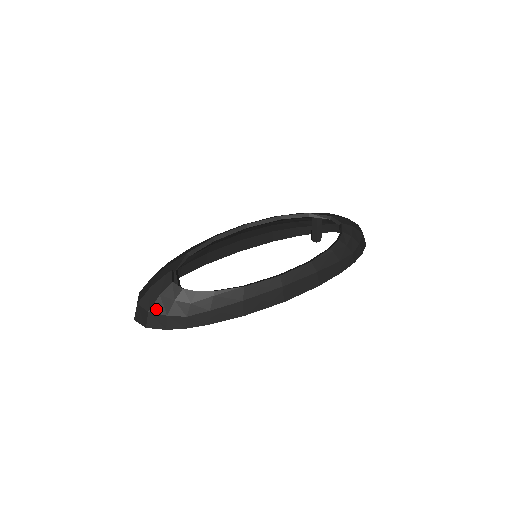
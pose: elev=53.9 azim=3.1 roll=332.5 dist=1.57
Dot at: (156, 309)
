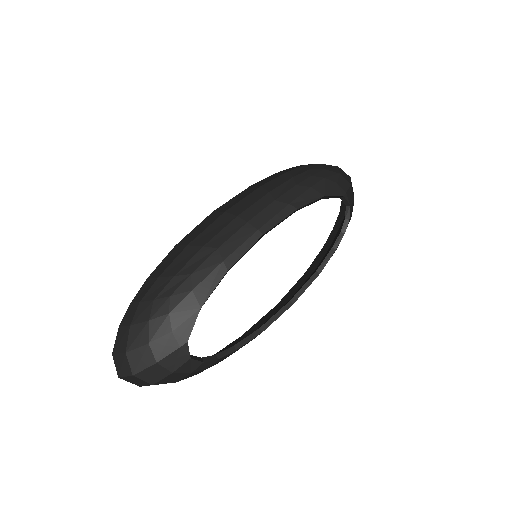
Dot at: (164, 382)
